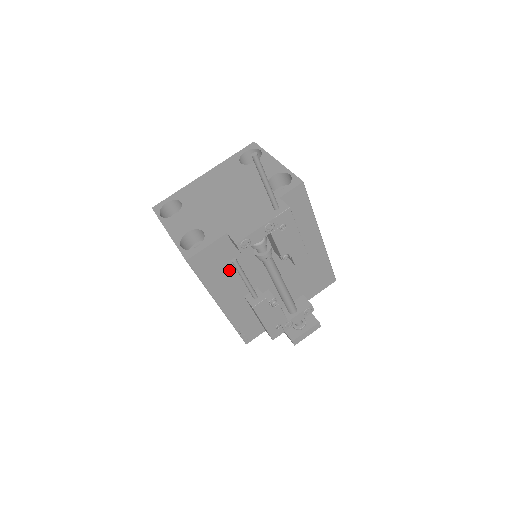
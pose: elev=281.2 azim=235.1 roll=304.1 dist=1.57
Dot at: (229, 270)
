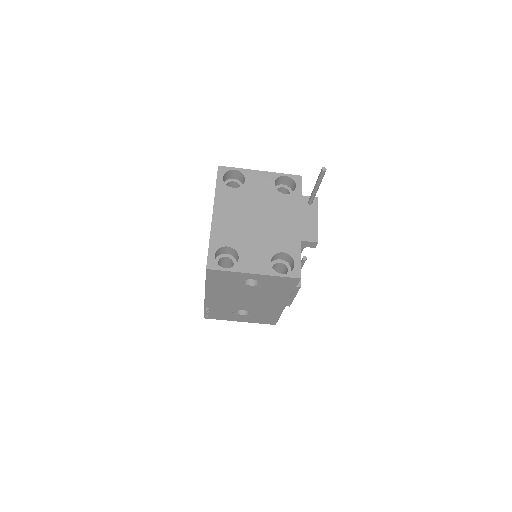
Dot at: occluded
